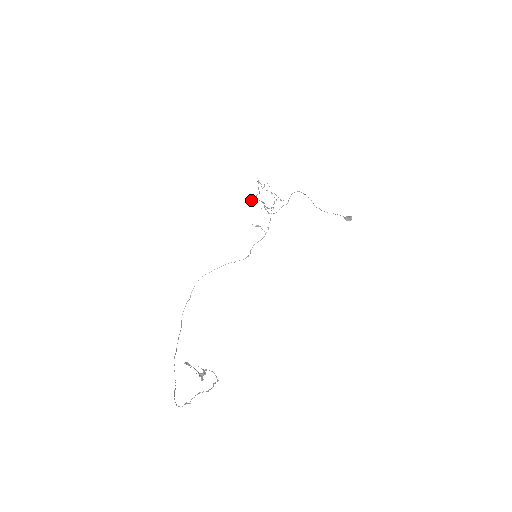
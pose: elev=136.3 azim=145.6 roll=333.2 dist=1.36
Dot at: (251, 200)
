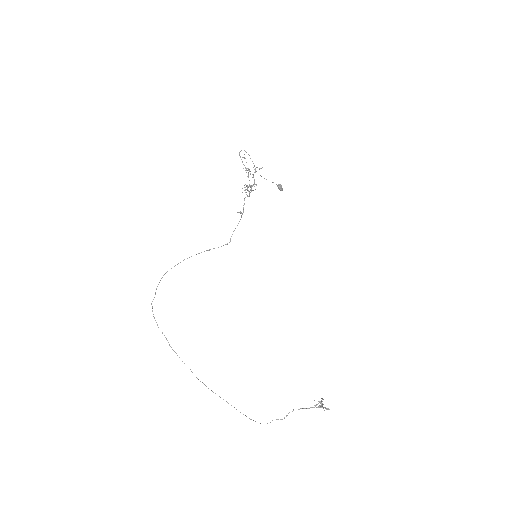
Dot at: (244, 187)
